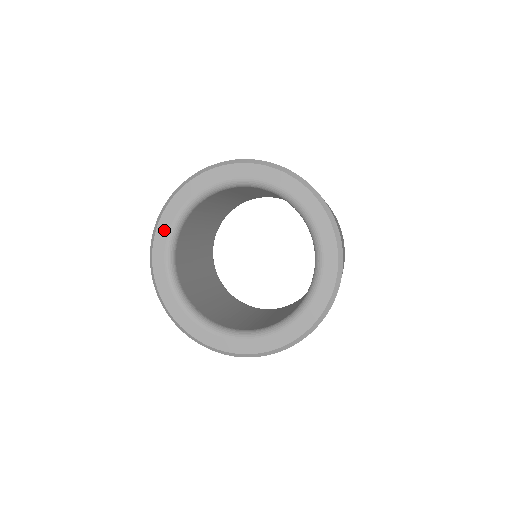
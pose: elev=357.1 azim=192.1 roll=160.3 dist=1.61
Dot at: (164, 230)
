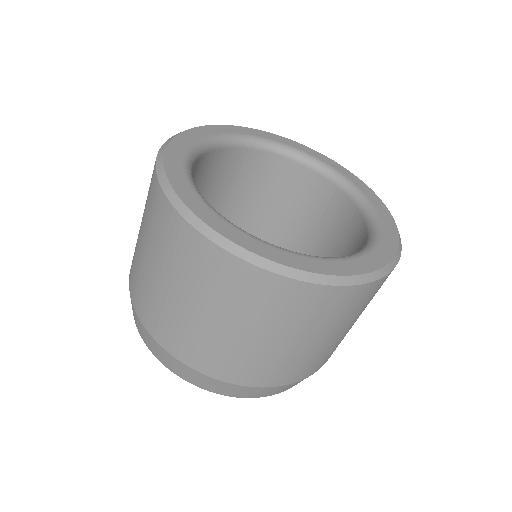
Dot at: (176, 155)
